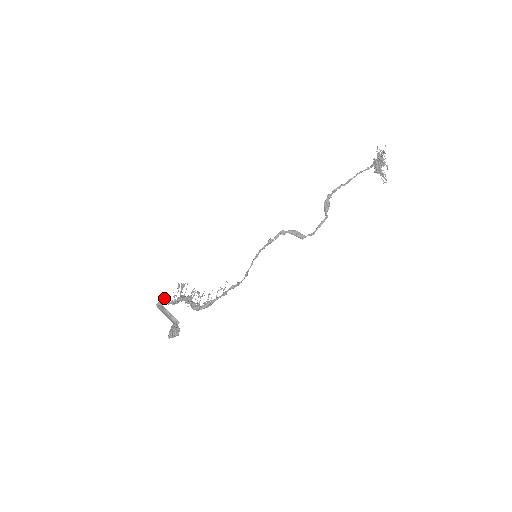
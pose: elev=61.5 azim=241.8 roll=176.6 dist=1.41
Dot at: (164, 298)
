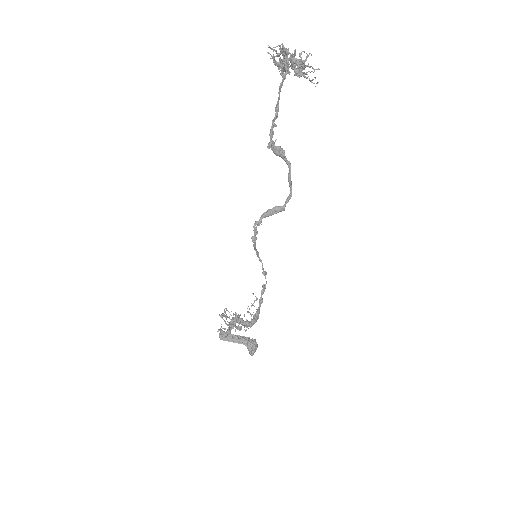
Dot at: (220, 331)
